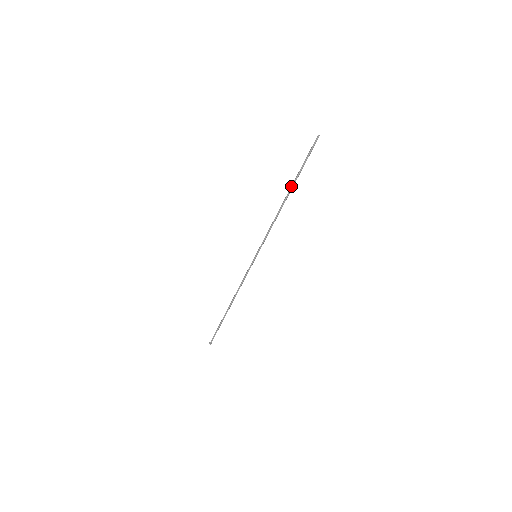
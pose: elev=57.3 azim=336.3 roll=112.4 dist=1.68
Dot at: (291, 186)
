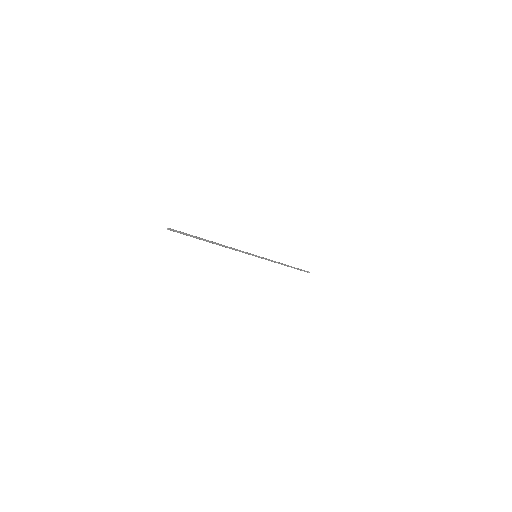
Dot at: (207, 241)
